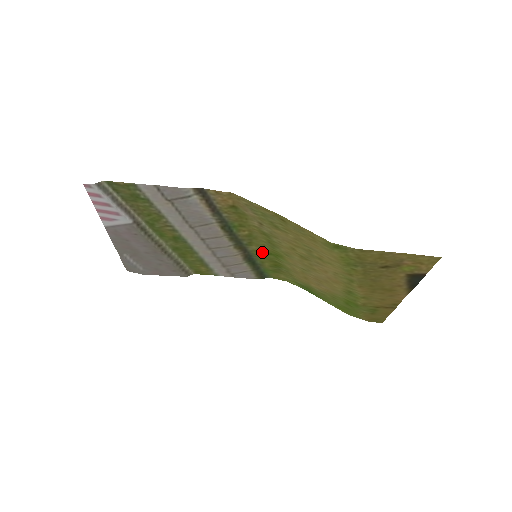
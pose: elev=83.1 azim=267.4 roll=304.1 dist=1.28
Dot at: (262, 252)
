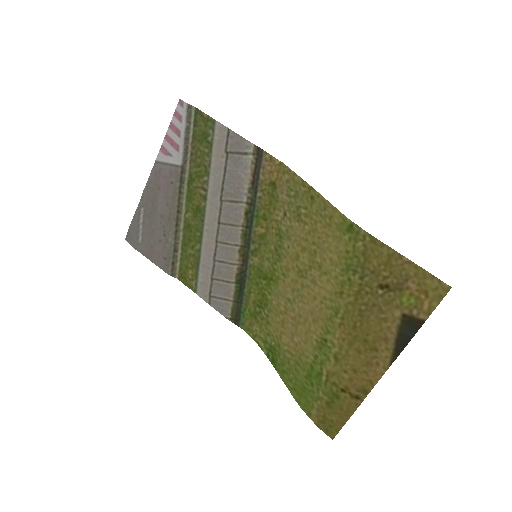
Dot at: (260, 272)
